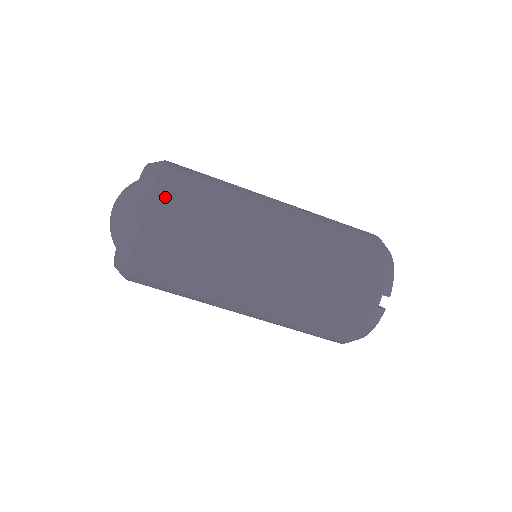
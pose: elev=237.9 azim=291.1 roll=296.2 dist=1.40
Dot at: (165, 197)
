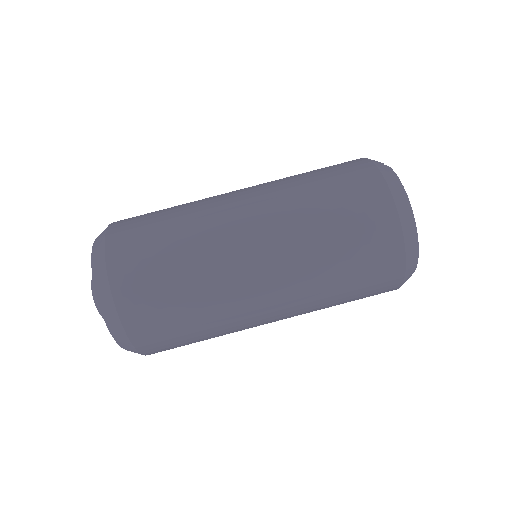
Dot at: occluded
